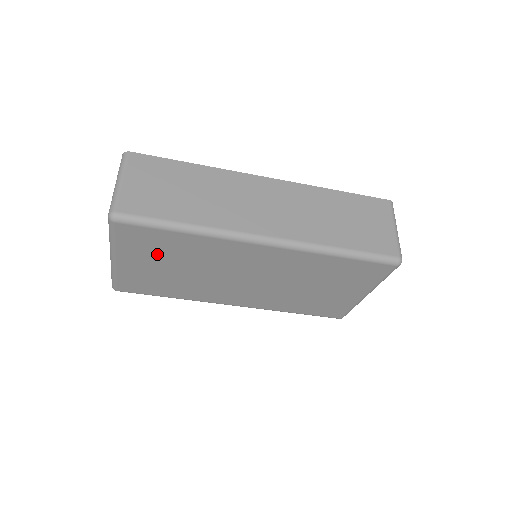
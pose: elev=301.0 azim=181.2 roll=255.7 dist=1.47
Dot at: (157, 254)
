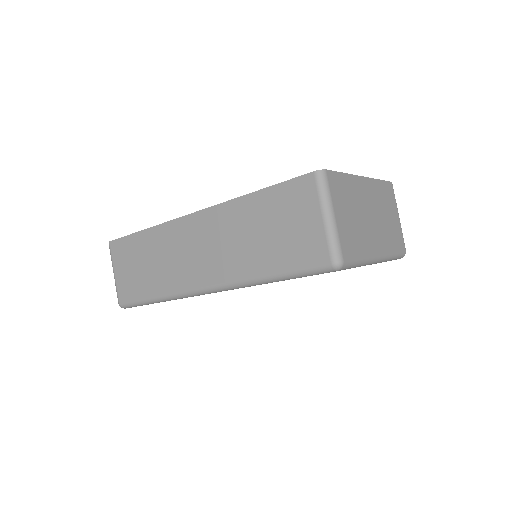
Dot at: occluded
